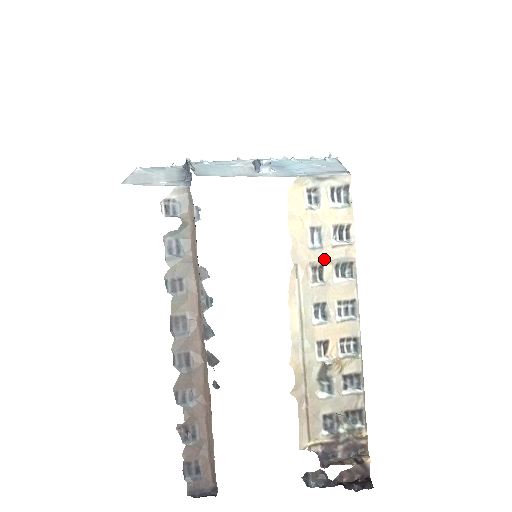
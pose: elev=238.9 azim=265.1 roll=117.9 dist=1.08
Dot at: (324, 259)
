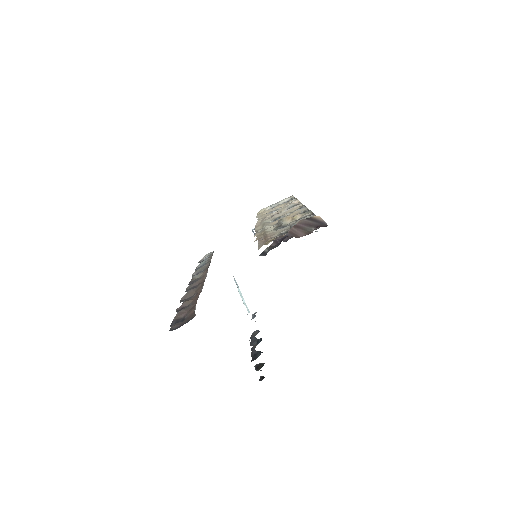
Dot at: (278, 211)
